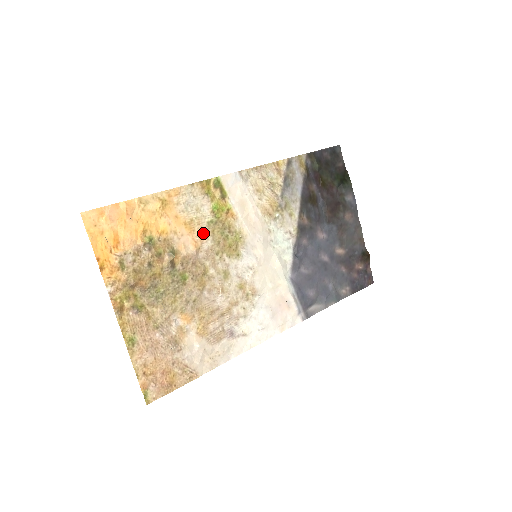
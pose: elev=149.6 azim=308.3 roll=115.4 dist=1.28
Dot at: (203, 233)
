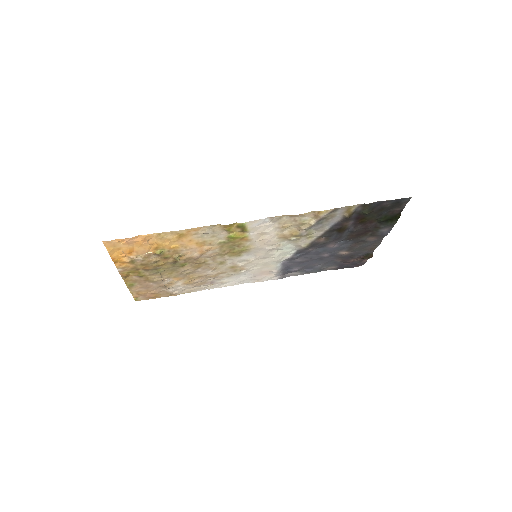
Dot at: (212, 247)
